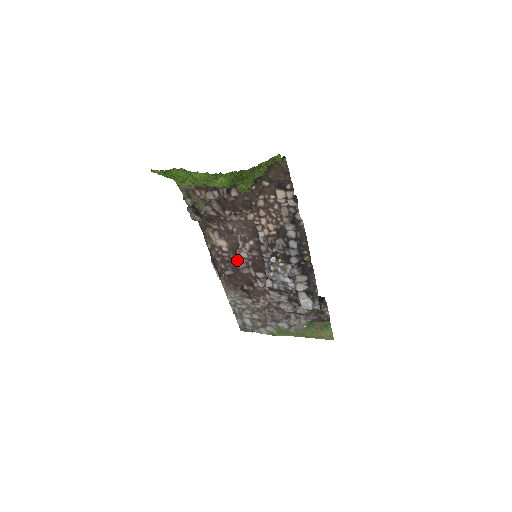
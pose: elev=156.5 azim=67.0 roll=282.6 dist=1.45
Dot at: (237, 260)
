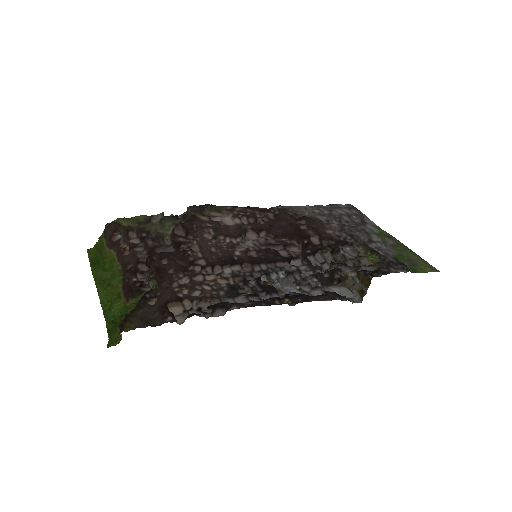
Dot at: (254, 235)
